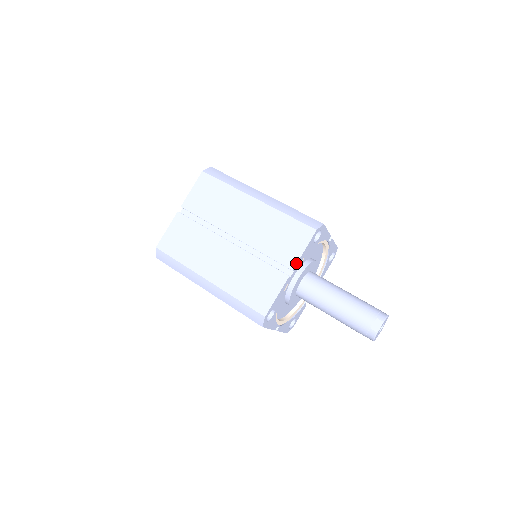
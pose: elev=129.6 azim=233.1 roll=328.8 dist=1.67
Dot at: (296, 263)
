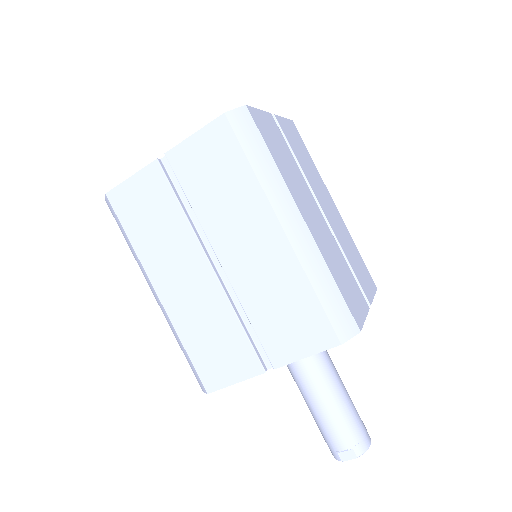
Dot at: (284, 364)
